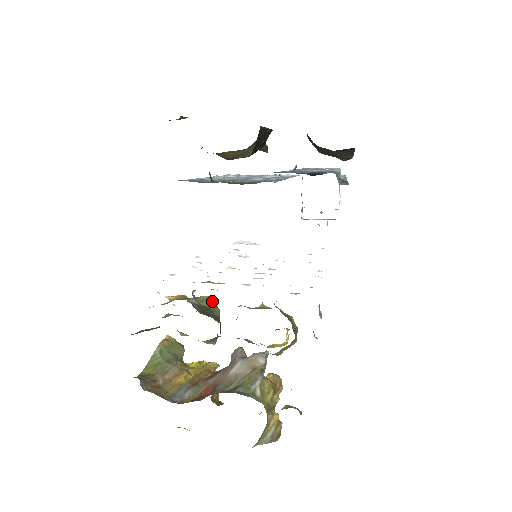
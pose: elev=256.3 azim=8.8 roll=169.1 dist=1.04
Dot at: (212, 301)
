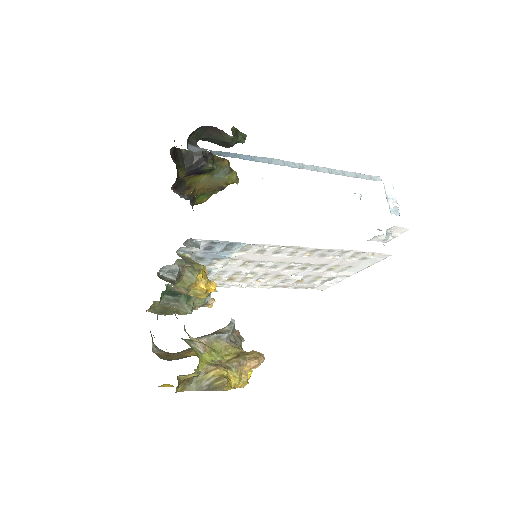
Dot at: occluded
